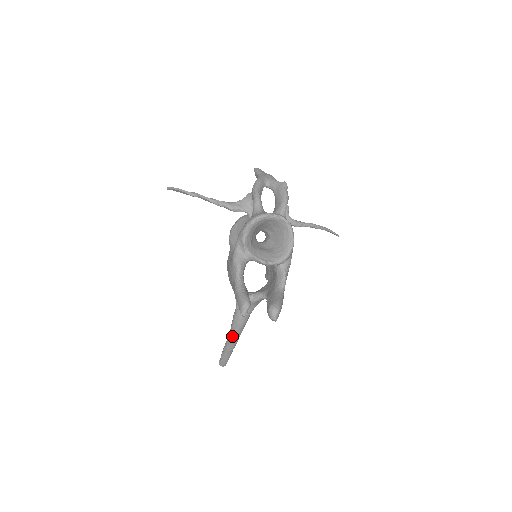
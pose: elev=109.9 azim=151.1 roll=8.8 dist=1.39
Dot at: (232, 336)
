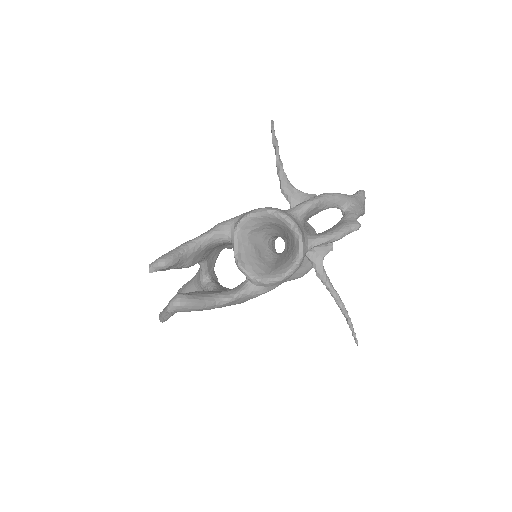
Dot at: occluded
